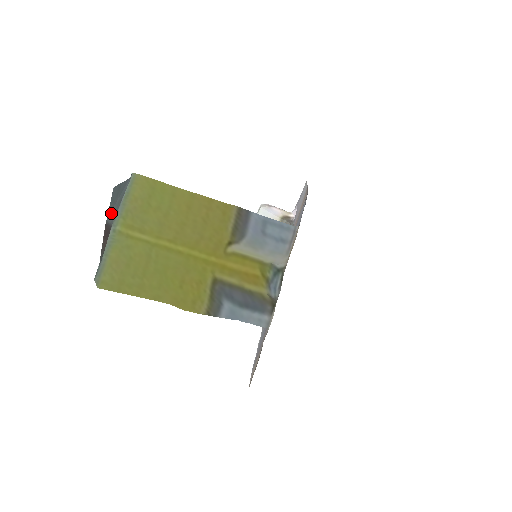
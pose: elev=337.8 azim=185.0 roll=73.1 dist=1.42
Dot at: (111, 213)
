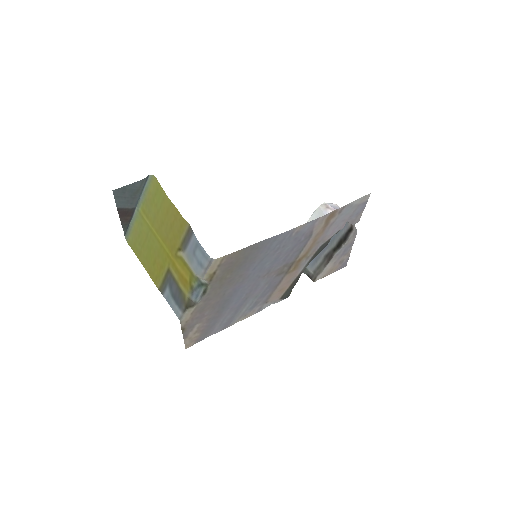
Dot at: (123, 203)
